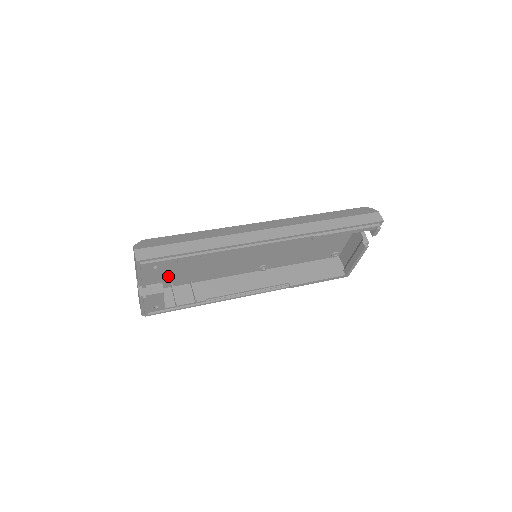
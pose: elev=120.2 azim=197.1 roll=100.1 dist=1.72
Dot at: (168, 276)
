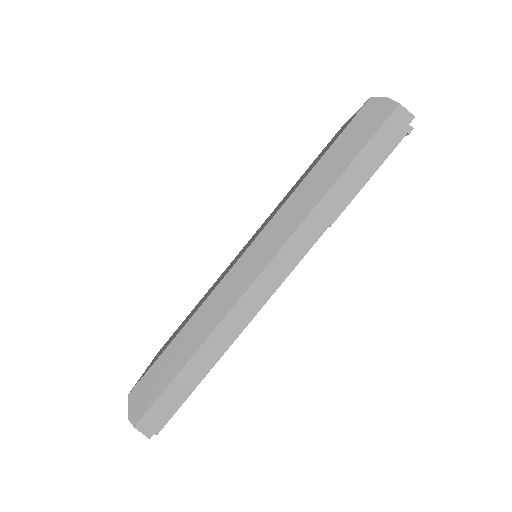
Dot at: occluded
